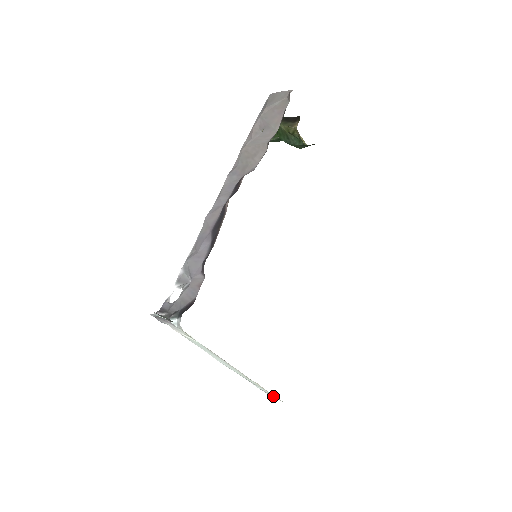
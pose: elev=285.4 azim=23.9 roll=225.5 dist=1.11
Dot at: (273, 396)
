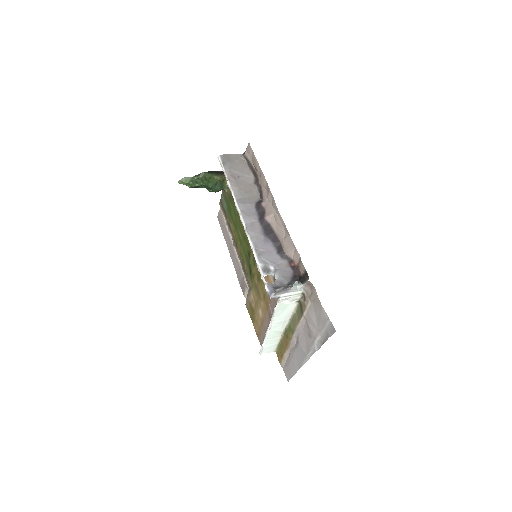
Dot at: (270, 350)
